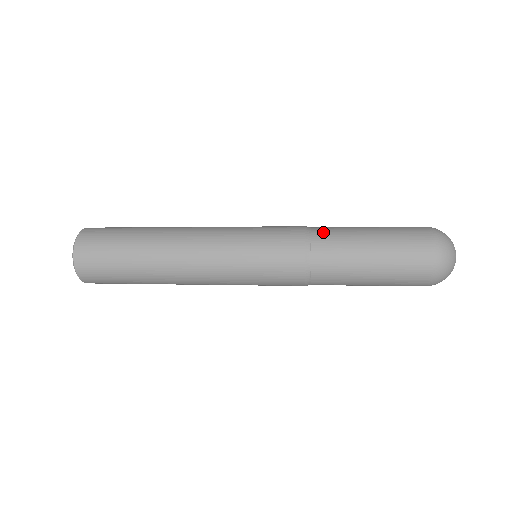
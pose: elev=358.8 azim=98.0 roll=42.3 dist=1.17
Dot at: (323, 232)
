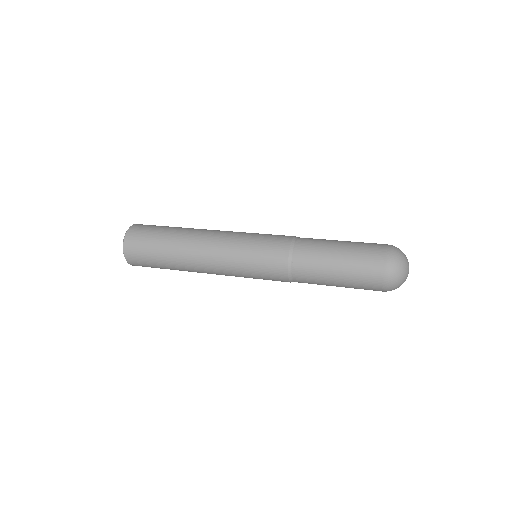
Dot at: (304, 246)
